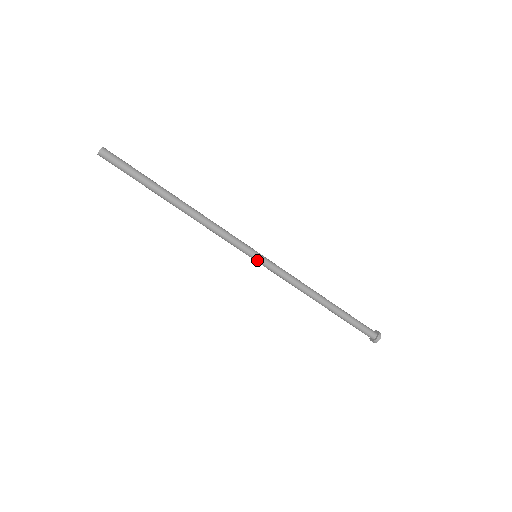
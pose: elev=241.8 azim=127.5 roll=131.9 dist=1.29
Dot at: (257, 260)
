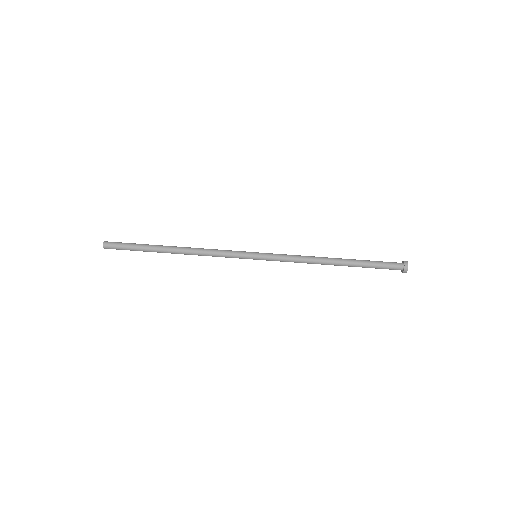
Dot at: (258, 255)
